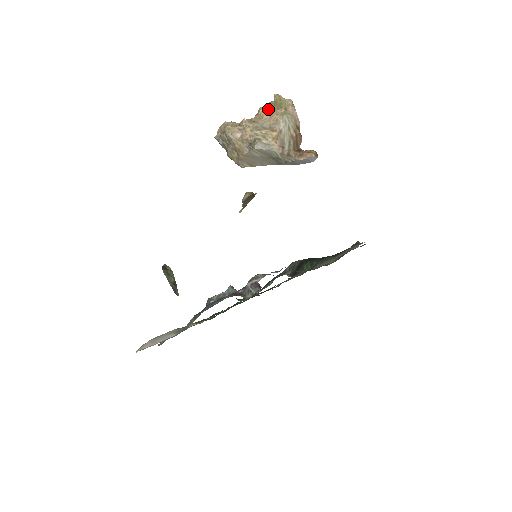
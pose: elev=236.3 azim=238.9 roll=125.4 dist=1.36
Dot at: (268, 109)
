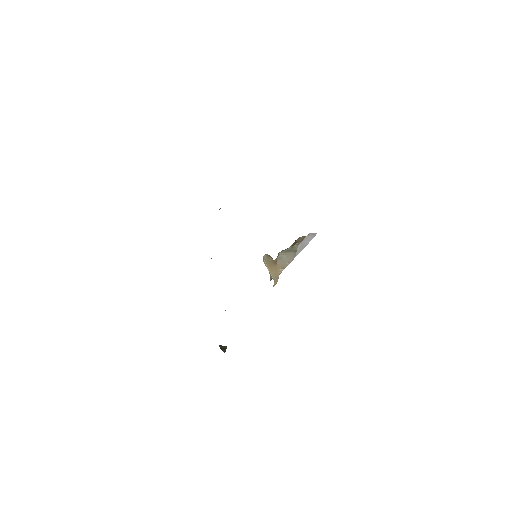
Dot at: occluded
